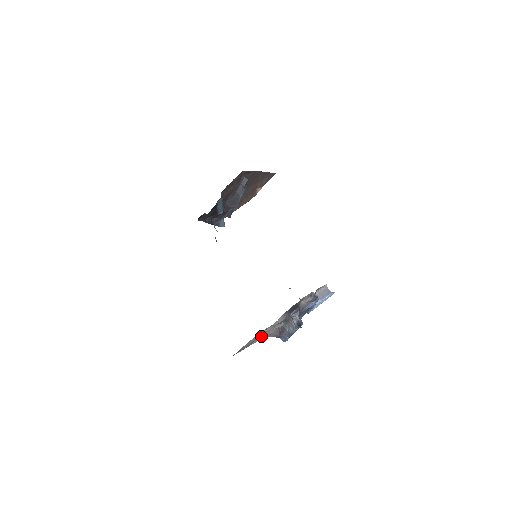
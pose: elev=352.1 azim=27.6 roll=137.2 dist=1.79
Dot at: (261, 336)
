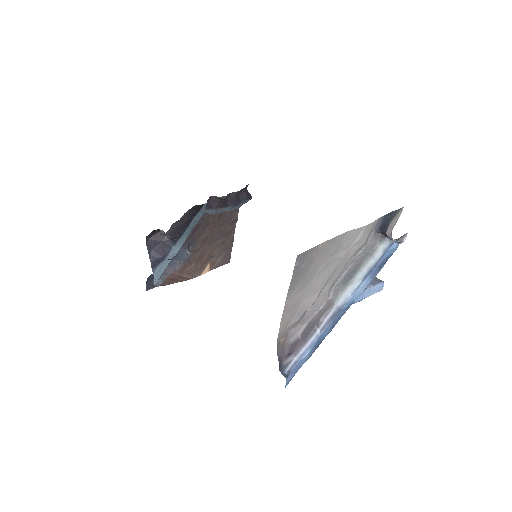
Dot at: (310, 284)
